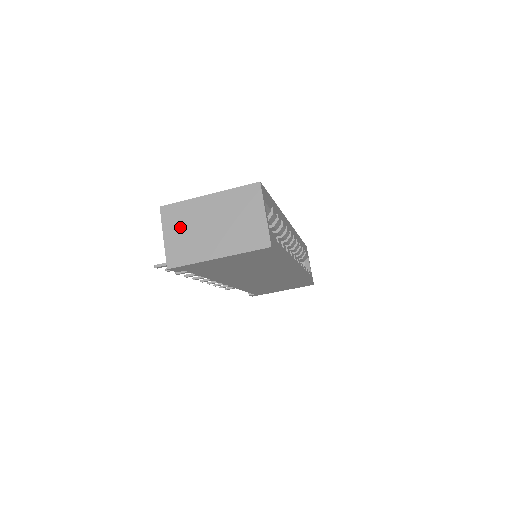
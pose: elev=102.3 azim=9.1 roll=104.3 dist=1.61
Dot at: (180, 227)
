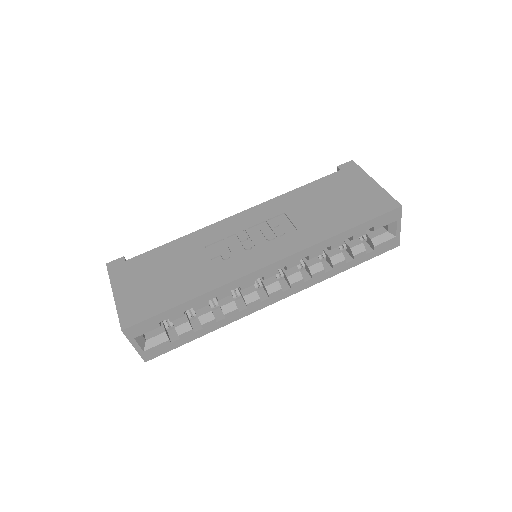
Dot at: occluded
